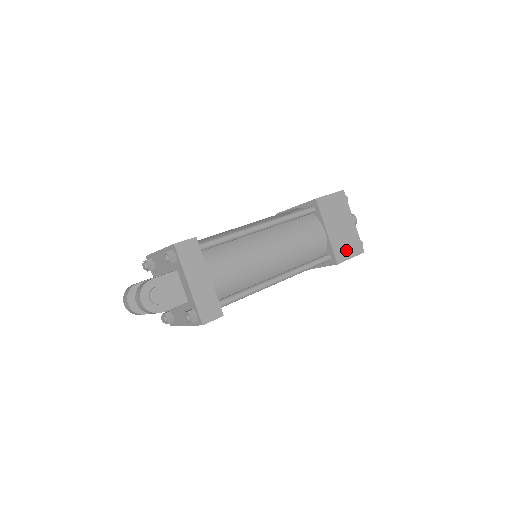
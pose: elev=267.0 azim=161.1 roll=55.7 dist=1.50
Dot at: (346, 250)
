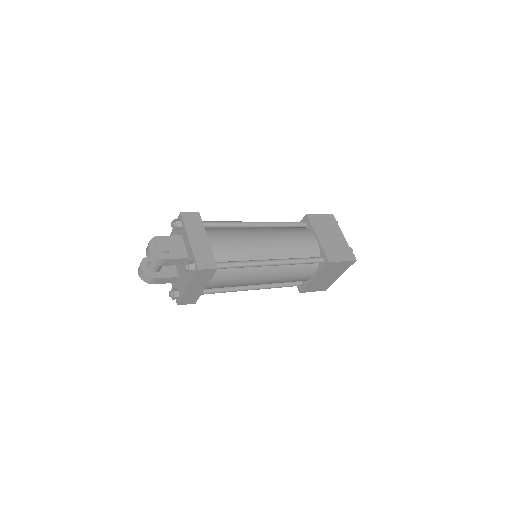
Dot at: (337, 254)
